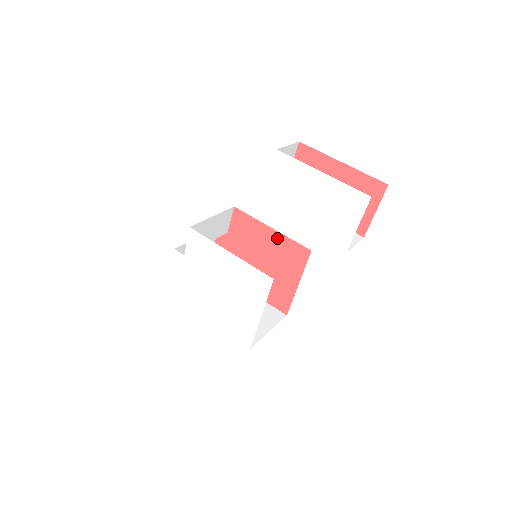
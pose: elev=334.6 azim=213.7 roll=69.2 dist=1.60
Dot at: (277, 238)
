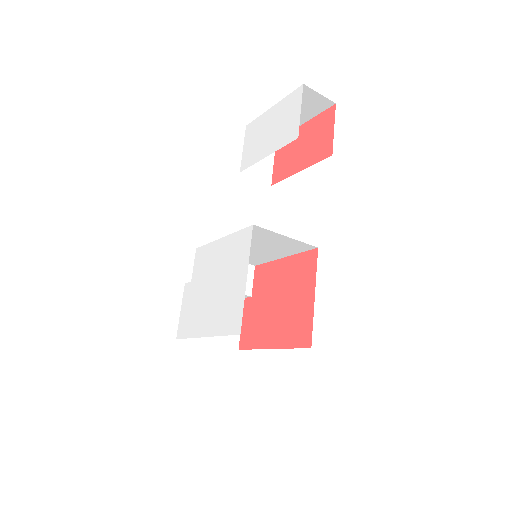
Dot at: (289, 263)
